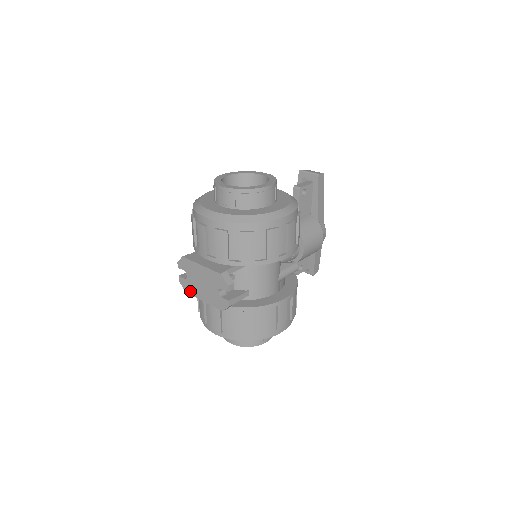
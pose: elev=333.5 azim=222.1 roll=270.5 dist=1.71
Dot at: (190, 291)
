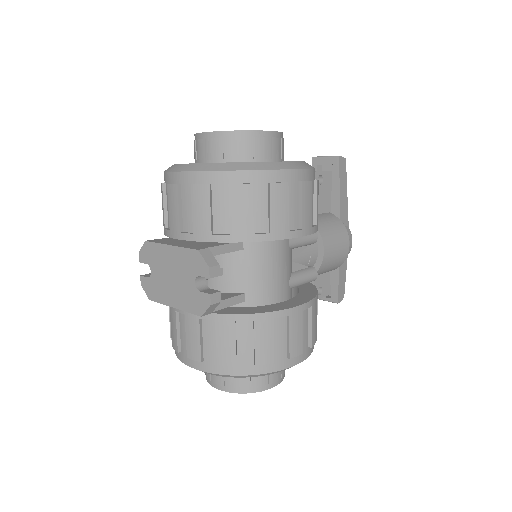
Dot at: (155, 296)
